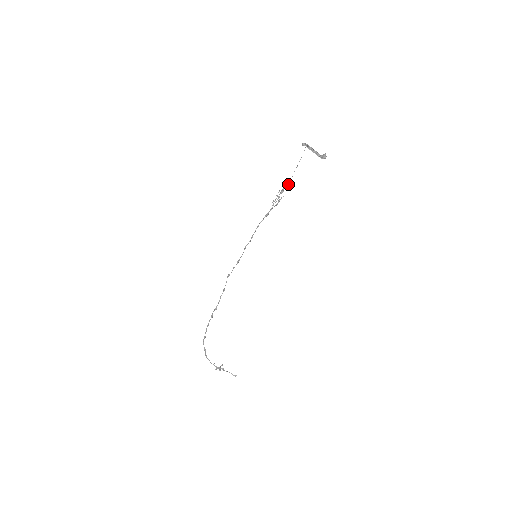
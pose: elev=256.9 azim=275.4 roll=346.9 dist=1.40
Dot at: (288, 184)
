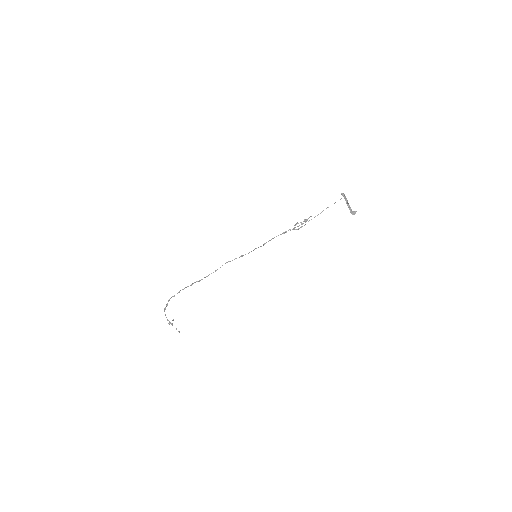
Dot at: (314, 217)
